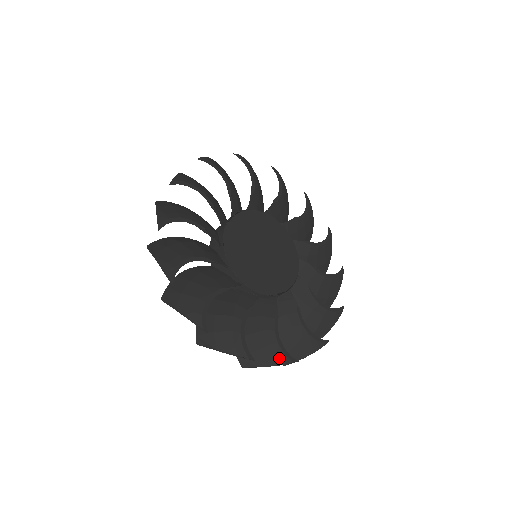
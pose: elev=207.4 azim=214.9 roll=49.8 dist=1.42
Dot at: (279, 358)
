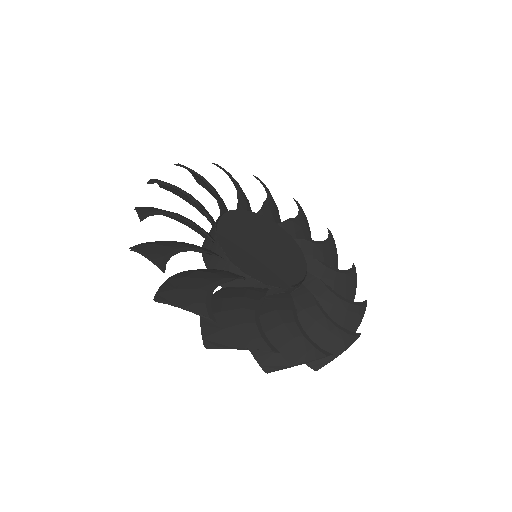
Dot at: (345, 340)
